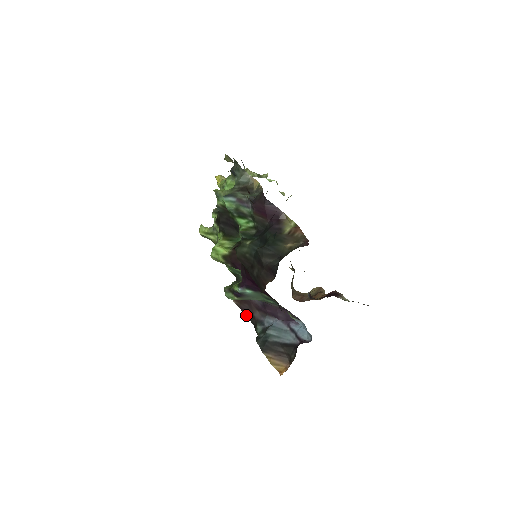
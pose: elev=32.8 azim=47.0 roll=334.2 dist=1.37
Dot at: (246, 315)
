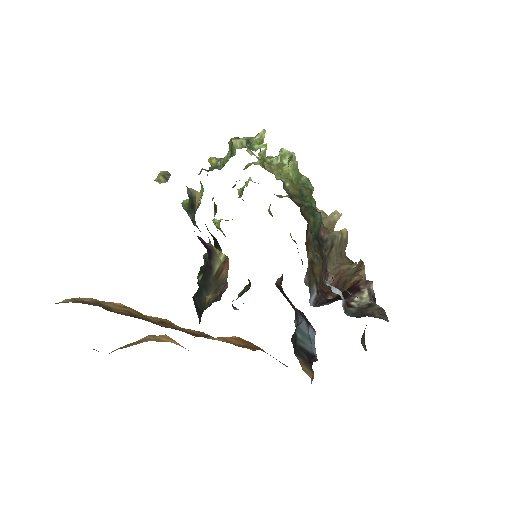
Dot at: occluded
